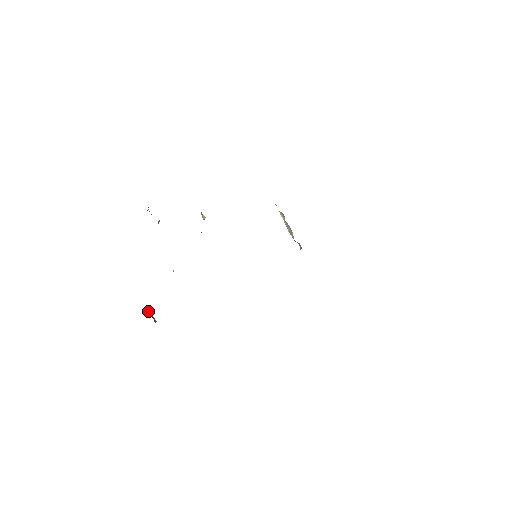
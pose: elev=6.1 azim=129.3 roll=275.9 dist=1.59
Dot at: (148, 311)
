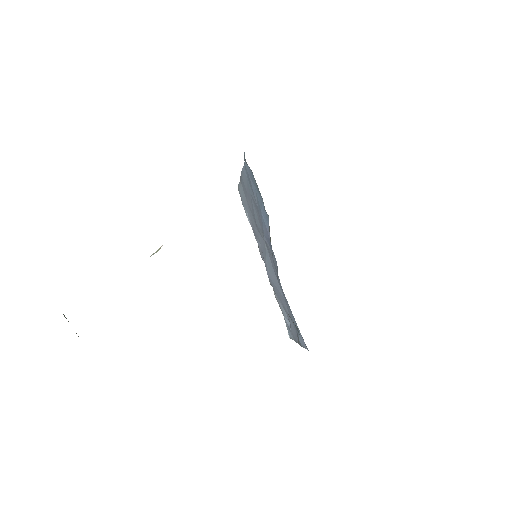
Dot at: (65, 317)
